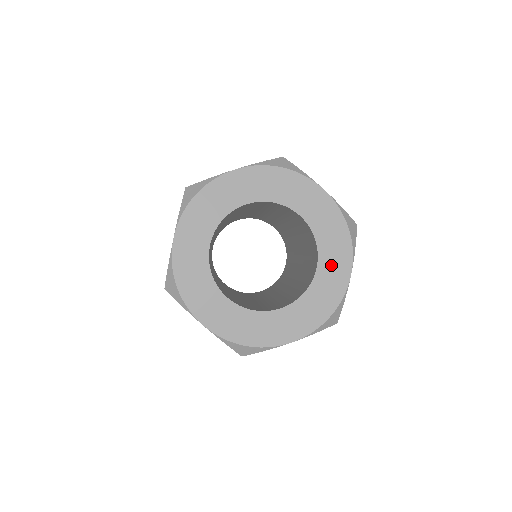
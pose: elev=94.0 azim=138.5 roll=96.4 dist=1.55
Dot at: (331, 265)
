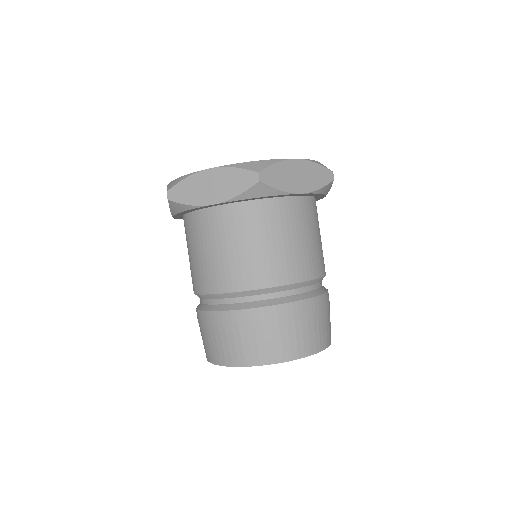
Dot at: occluded
